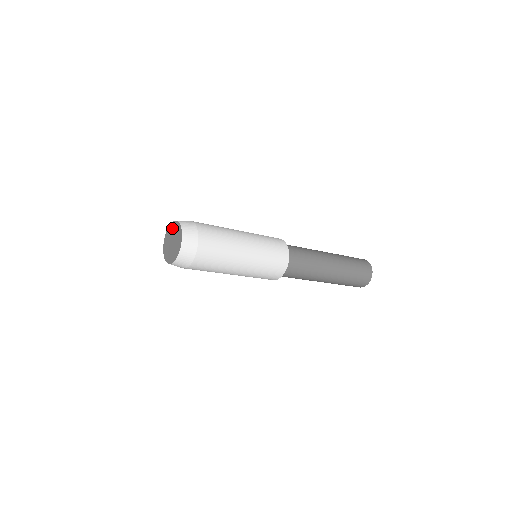
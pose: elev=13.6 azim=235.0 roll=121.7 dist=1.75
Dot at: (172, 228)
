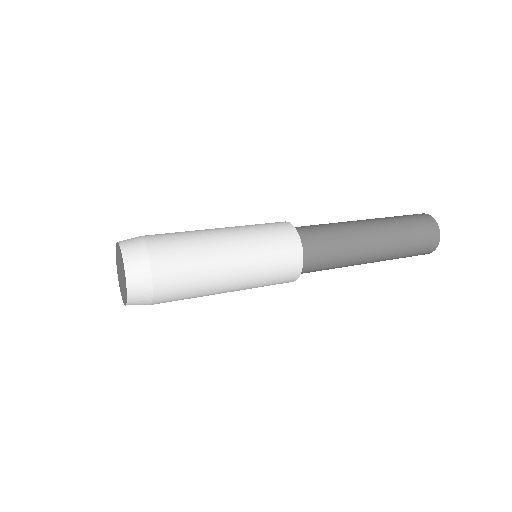
Dot at: (118, 252)
